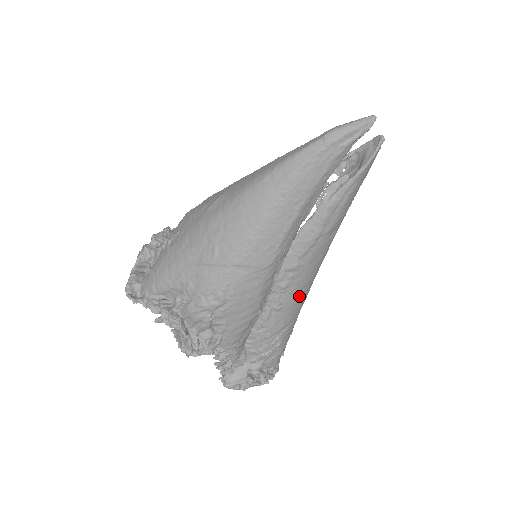
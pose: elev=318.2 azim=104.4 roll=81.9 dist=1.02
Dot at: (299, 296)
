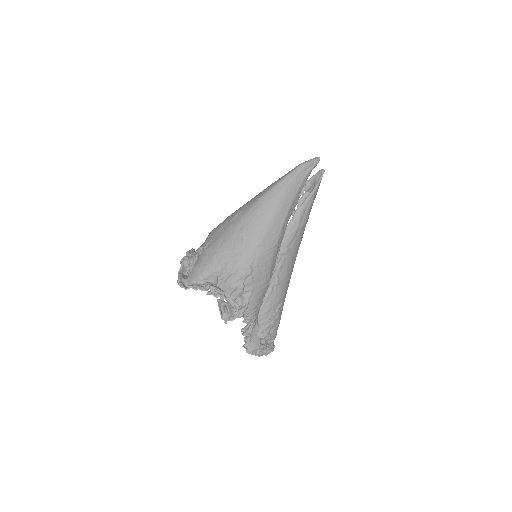
Dot at: (288, 276)
